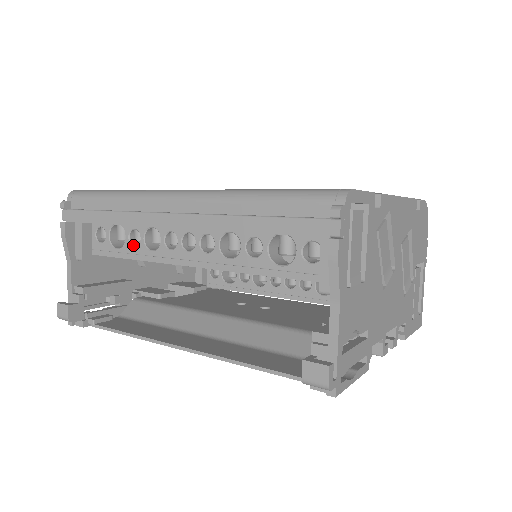
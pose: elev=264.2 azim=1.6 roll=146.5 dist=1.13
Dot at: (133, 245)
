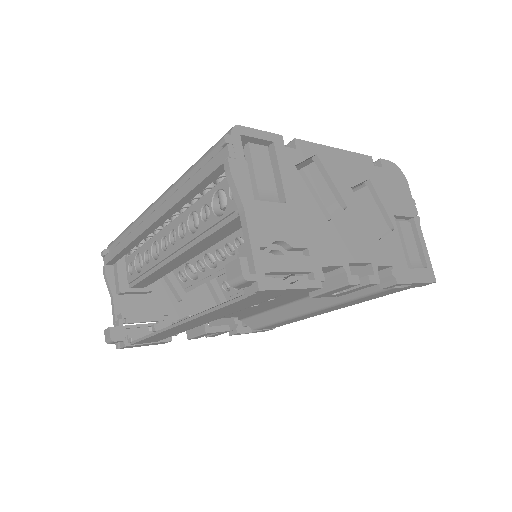
Dot at: (147, 263)
